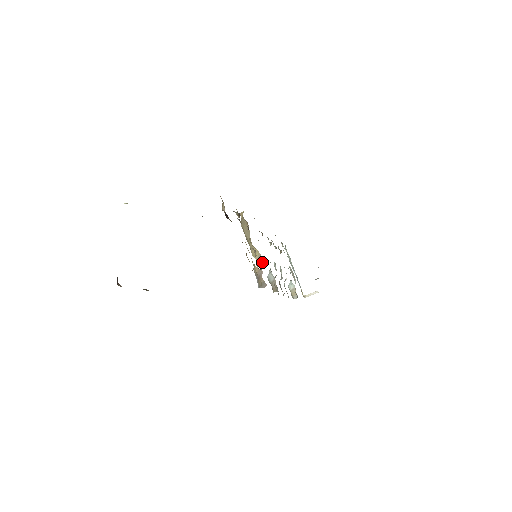
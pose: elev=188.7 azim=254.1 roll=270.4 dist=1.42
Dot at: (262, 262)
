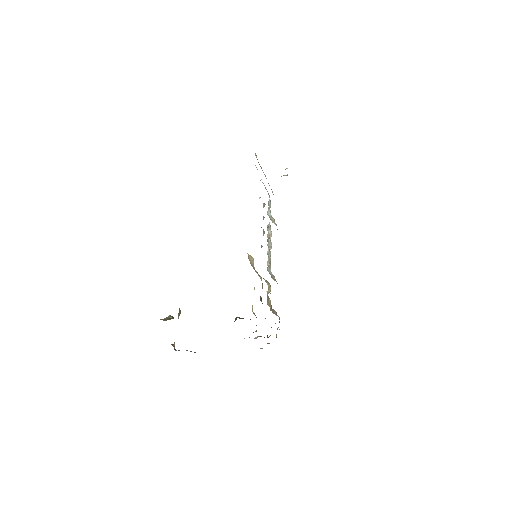
Dot at: (269, 284)
